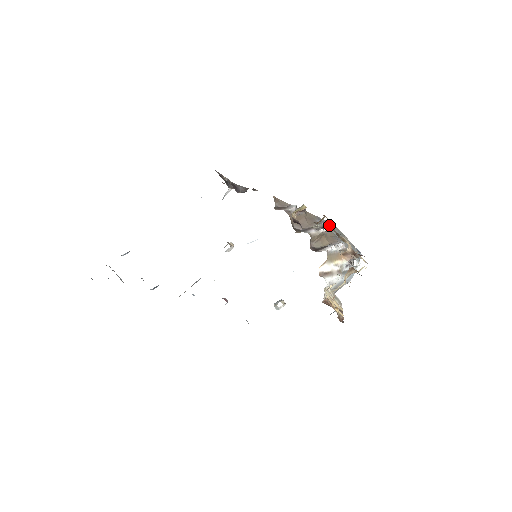
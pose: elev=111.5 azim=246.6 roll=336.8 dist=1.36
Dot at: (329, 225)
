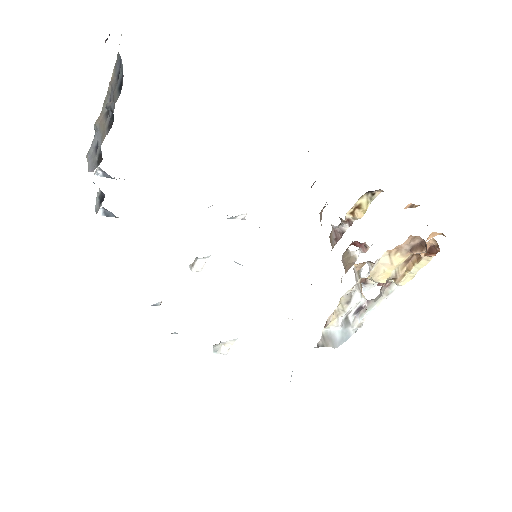
Dot at: occluded
